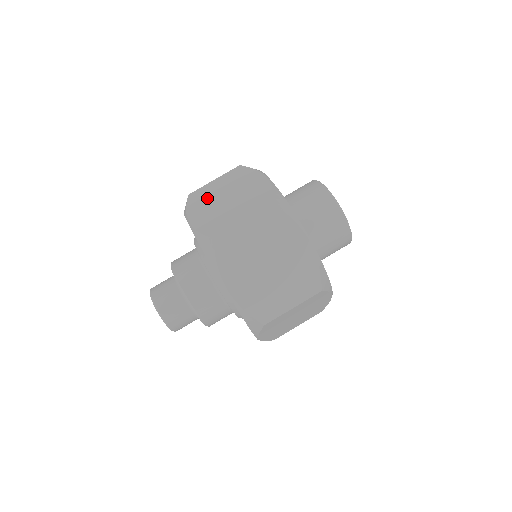
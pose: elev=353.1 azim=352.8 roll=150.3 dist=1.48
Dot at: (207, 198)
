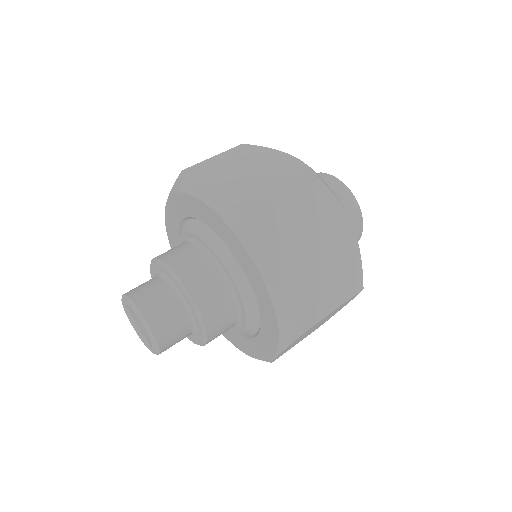
Dot at: occluded
